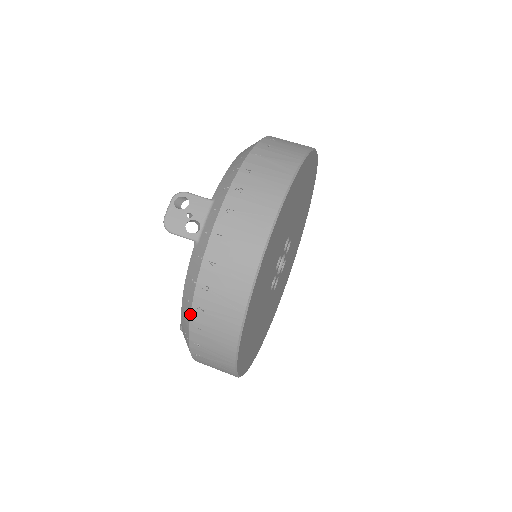
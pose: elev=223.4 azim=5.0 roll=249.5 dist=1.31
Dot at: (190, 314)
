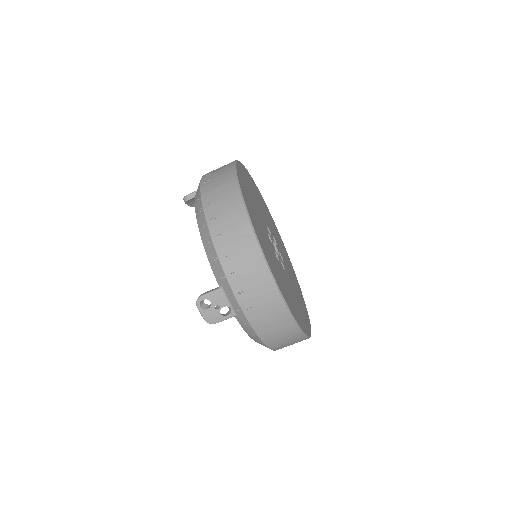
Dot at: (267, 347)
